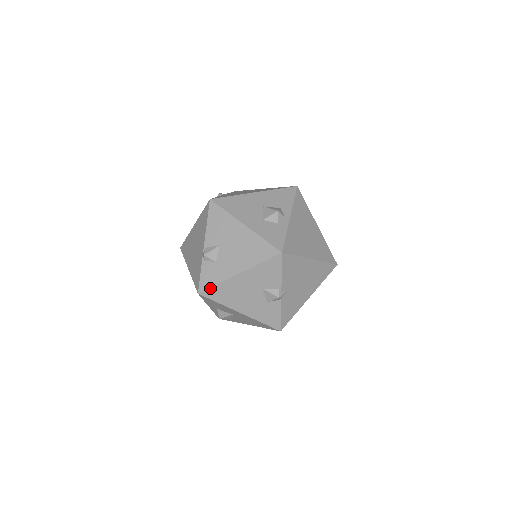
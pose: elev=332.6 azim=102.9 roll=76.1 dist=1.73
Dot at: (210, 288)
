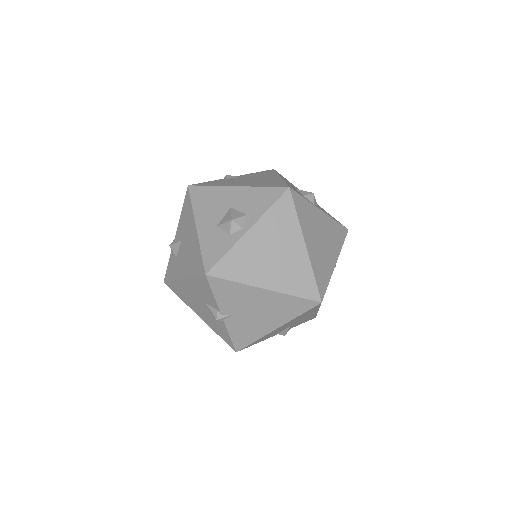
Dot at: (169, 282)
